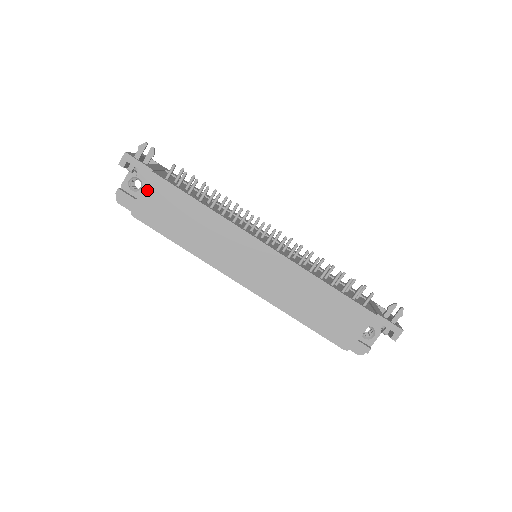
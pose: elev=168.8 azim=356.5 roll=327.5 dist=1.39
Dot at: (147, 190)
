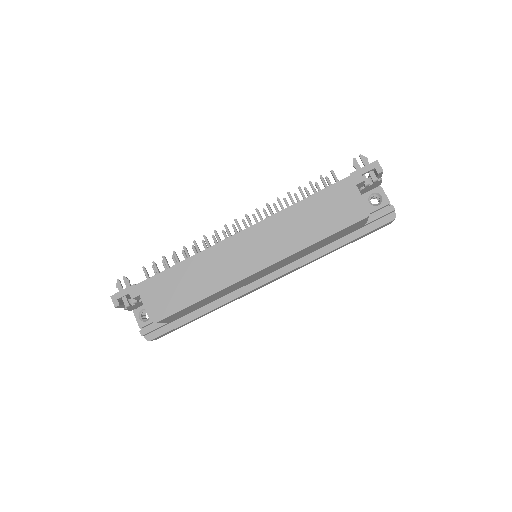
Dot at: (145, 298)
